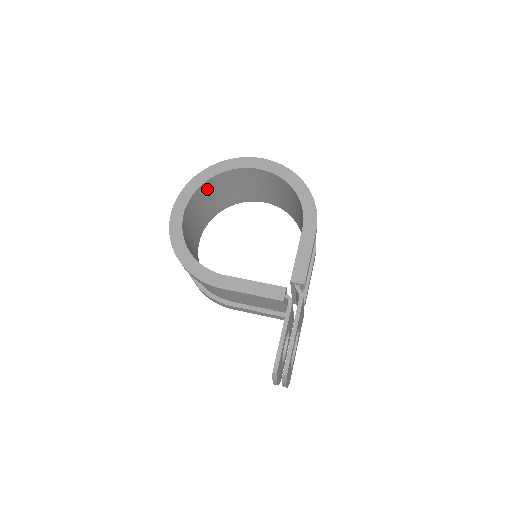
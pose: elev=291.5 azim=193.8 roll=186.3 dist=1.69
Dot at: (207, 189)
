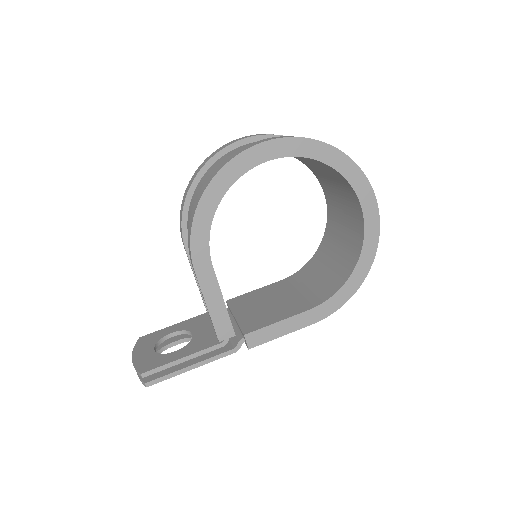
Dot at: occluded
